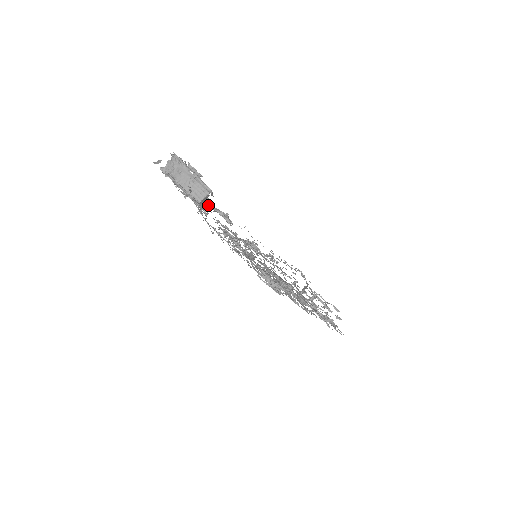
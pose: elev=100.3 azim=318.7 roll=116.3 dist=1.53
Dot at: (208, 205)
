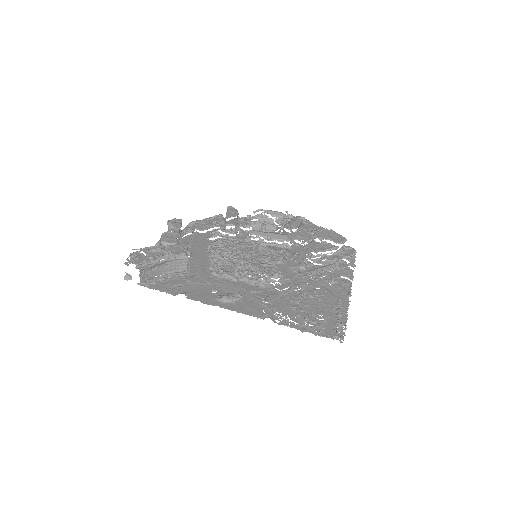
Dot at: (179, 235)
